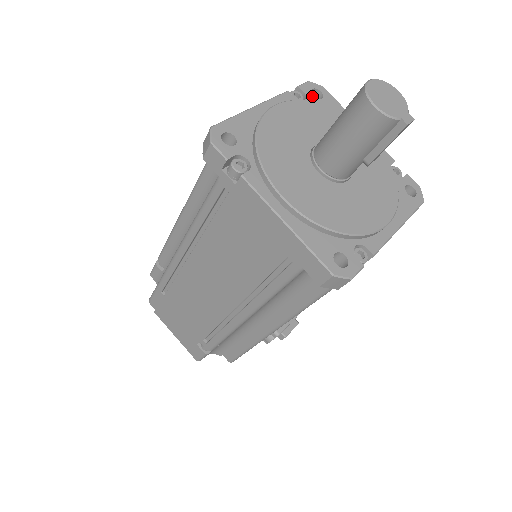
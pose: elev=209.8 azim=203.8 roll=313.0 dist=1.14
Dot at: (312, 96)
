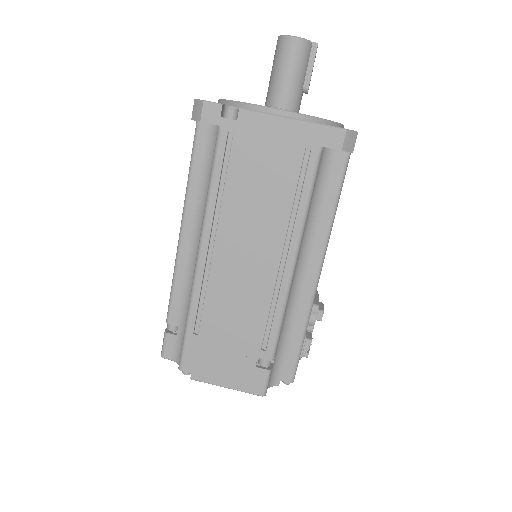
Dot at: occluded
